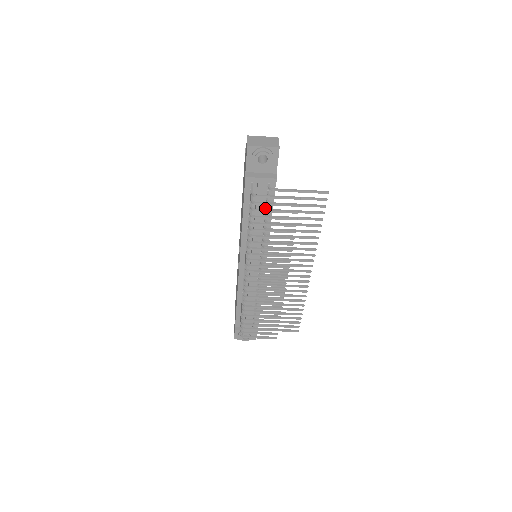
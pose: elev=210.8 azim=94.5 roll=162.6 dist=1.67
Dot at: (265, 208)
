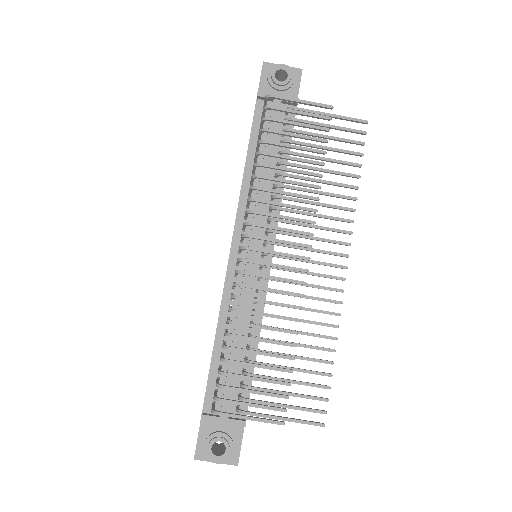
Dot at: occluded
